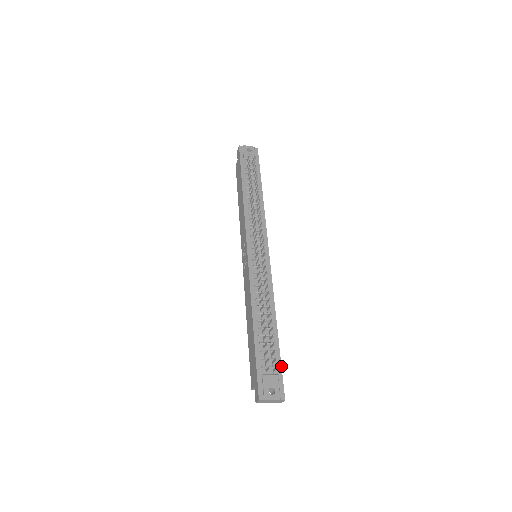
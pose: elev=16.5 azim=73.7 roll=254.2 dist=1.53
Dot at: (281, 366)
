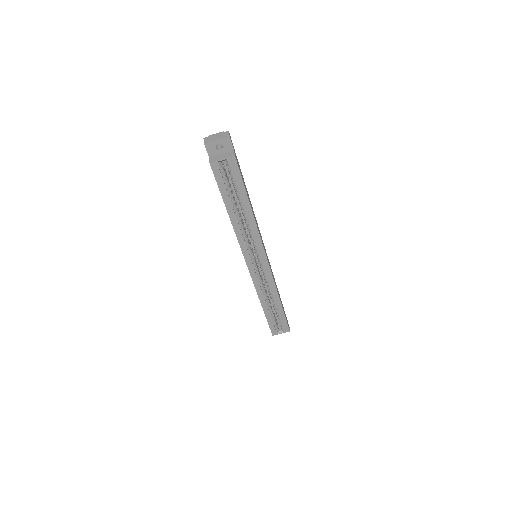
Dot at: (237, 159)
